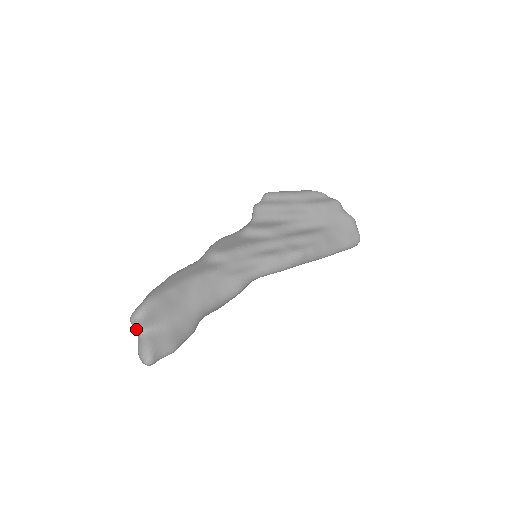
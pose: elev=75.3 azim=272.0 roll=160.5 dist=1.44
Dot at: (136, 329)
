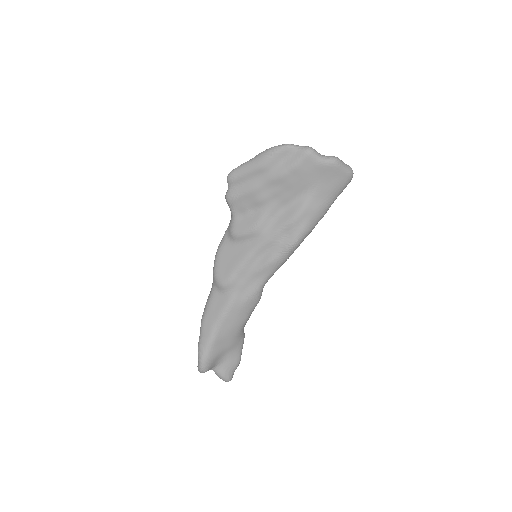
Dot at: occluded
